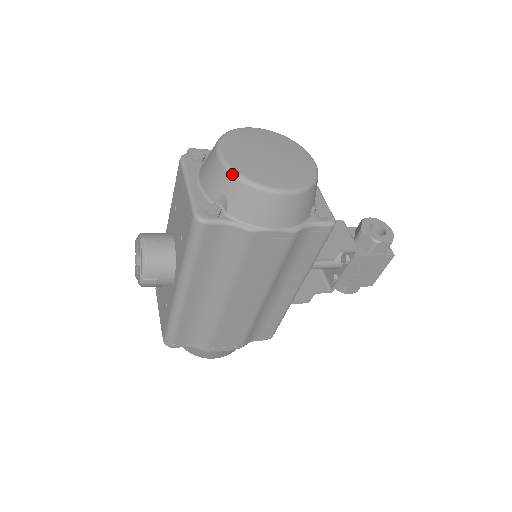
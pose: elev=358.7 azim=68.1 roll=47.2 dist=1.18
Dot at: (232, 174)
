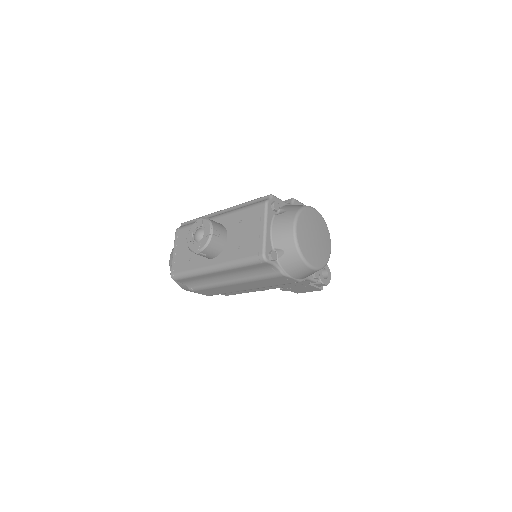
Dot at: (296, 246)
